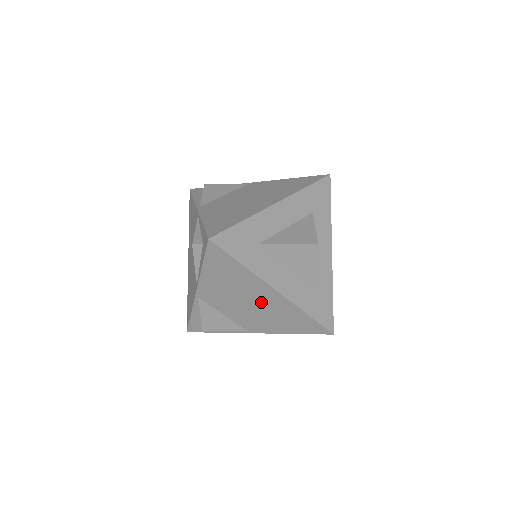
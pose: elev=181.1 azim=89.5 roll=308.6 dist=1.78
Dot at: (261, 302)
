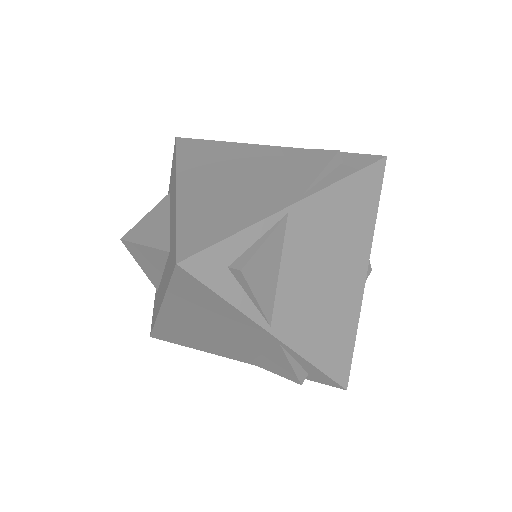
Dot at: occluded
